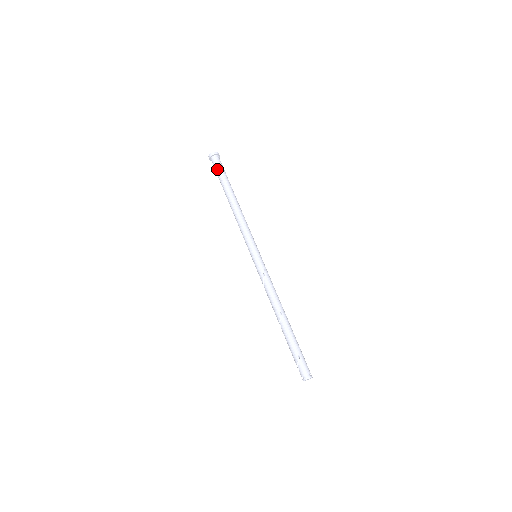
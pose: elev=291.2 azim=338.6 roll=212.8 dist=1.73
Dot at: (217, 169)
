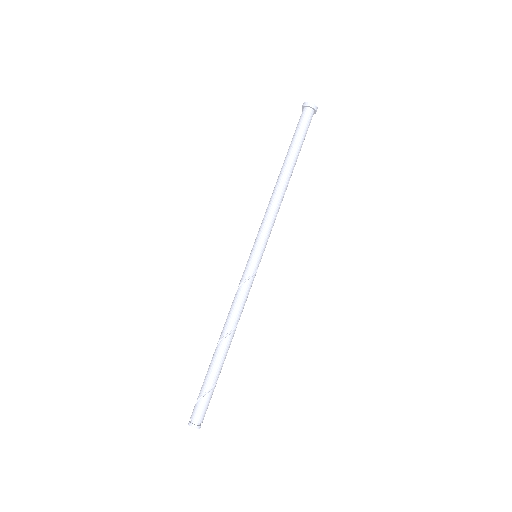
Dot at: (297, 126)
